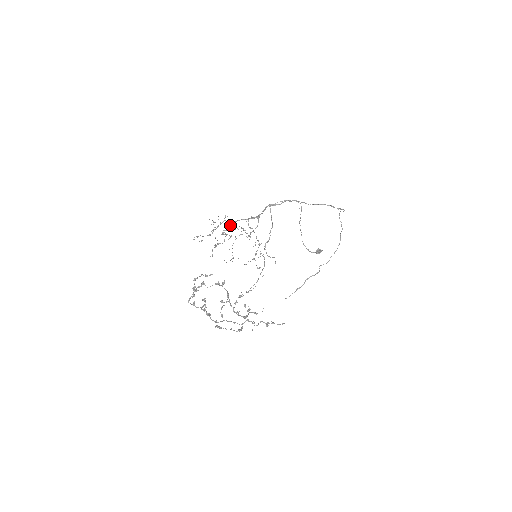
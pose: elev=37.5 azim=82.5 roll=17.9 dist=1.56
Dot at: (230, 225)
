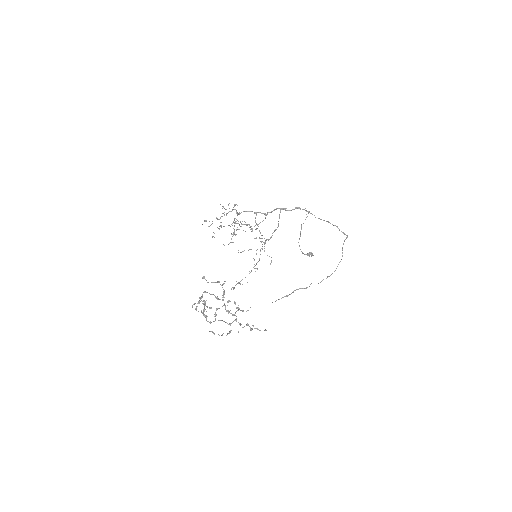
Dot at: occluded
